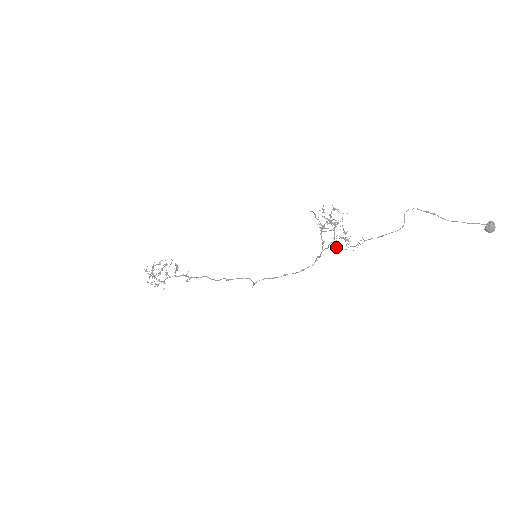
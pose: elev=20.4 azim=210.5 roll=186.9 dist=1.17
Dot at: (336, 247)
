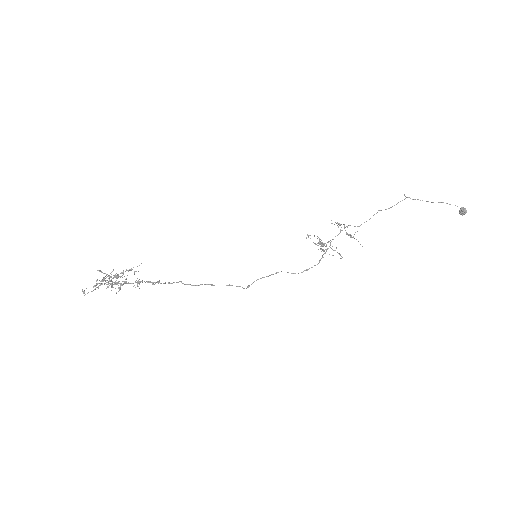
Dot at: (350, 225)
